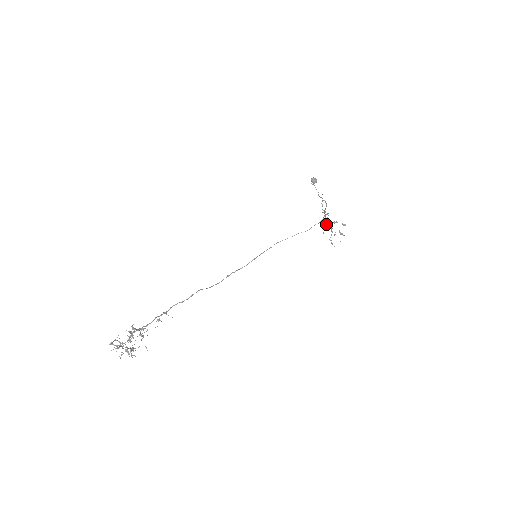
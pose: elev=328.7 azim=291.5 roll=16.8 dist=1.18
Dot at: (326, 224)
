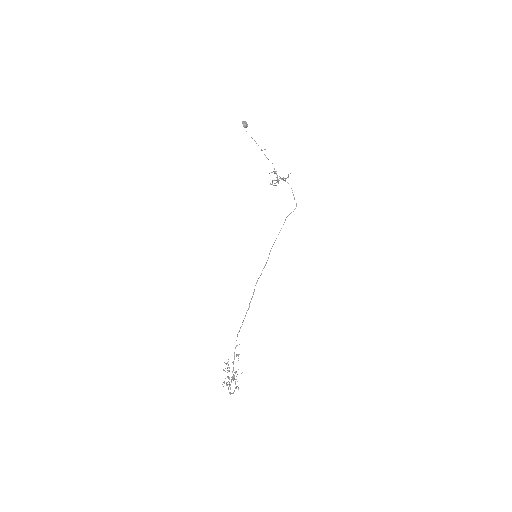
Dot at: occluded
